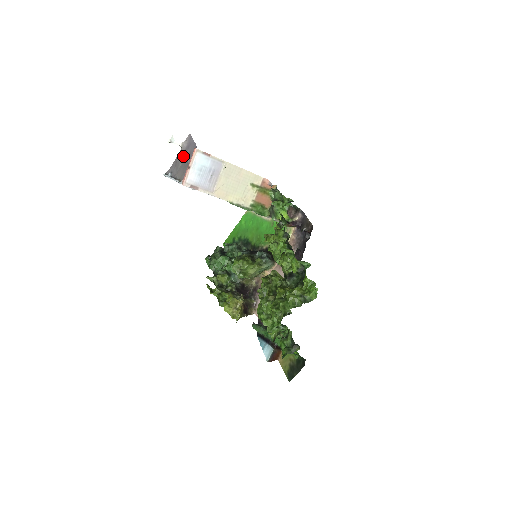
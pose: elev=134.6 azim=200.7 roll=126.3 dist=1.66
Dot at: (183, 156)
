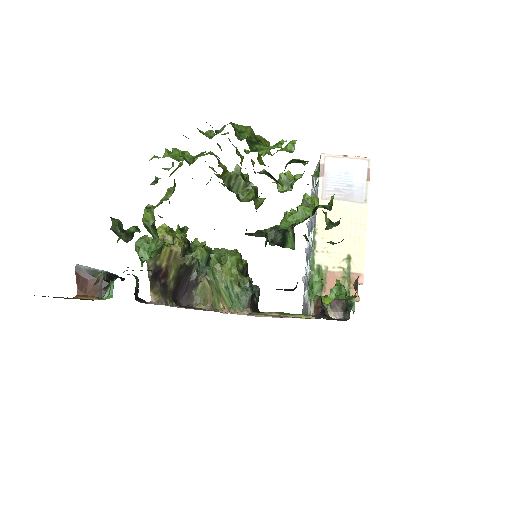
Dot at: occluded
